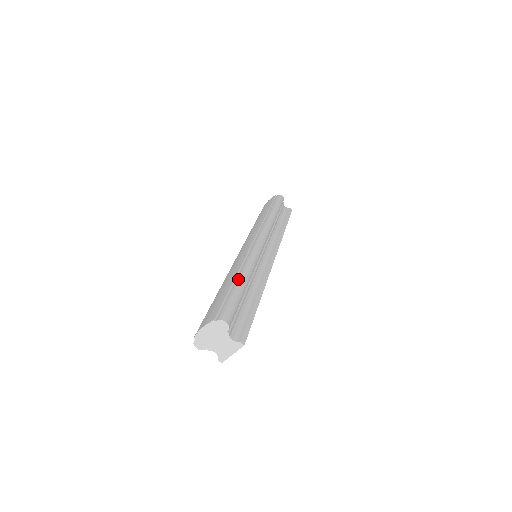
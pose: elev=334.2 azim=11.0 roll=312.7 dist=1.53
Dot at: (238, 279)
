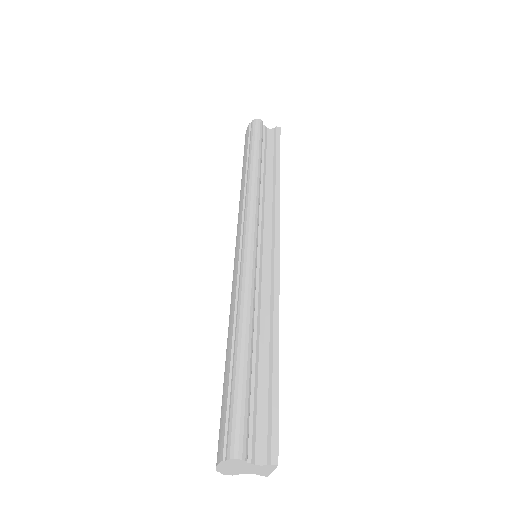
Dot at: (235, 350)
